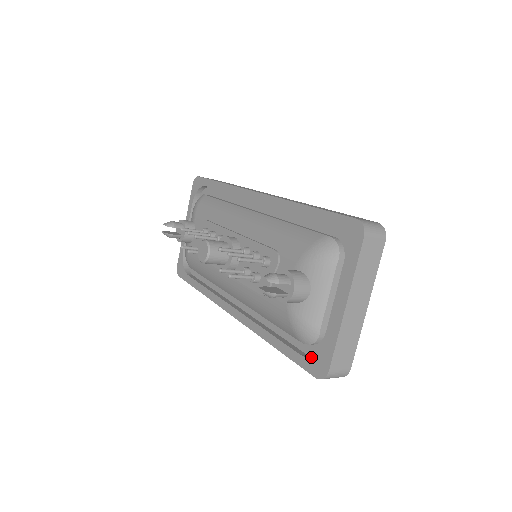
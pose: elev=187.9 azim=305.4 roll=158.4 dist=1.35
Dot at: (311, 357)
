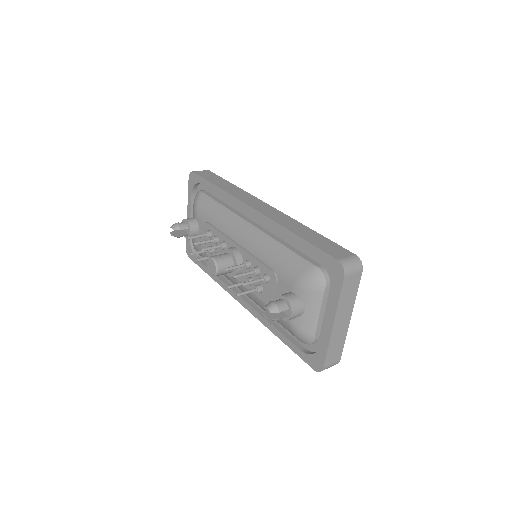
Dot at: (309, 354)
